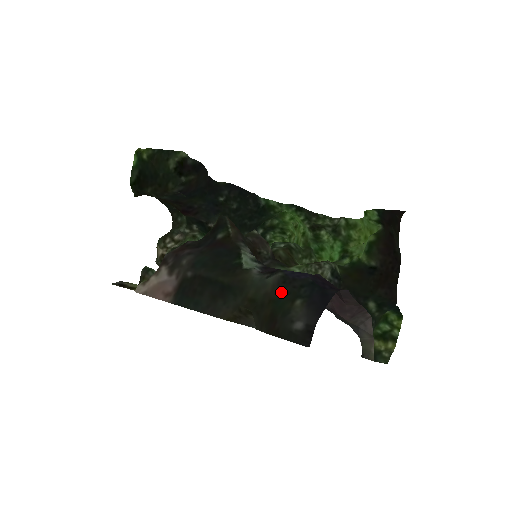
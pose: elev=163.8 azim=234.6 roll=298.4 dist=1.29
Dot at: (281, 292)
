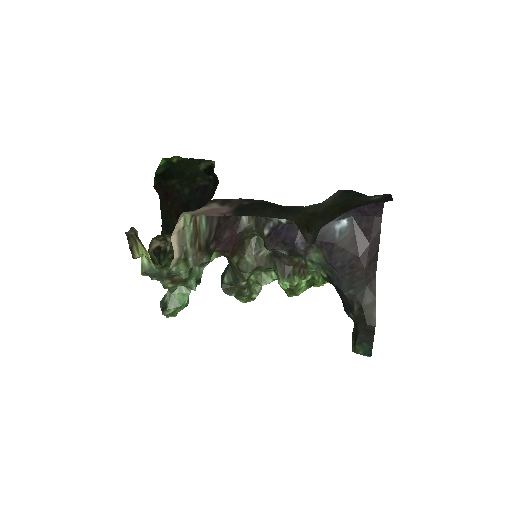
Dot at: (346, 196)
